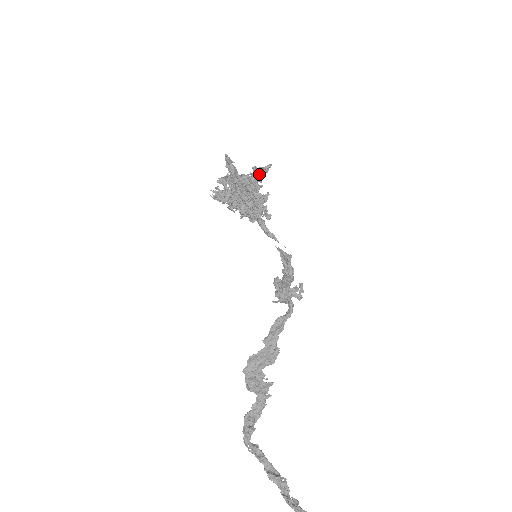
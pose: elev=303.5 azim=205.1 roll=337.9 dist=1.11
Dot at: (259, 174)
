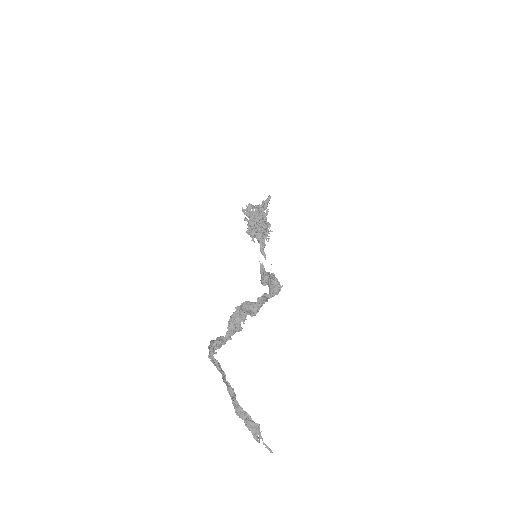
Dot at: occluded
